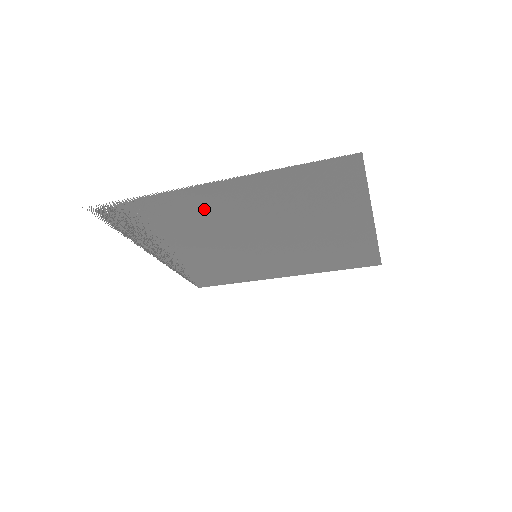
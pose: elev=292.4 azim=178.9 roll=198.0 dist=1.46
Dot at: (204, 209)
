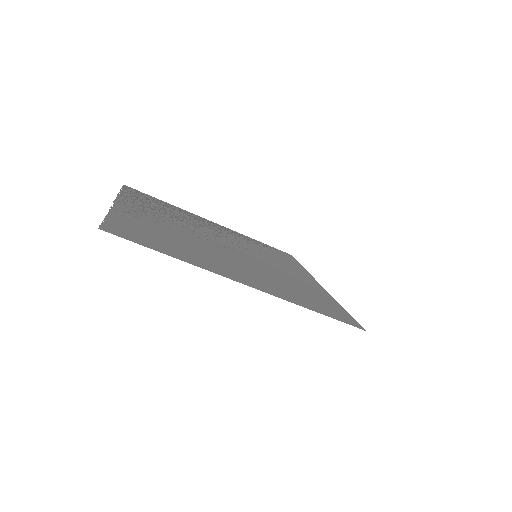
Dot at: (154, 212)
